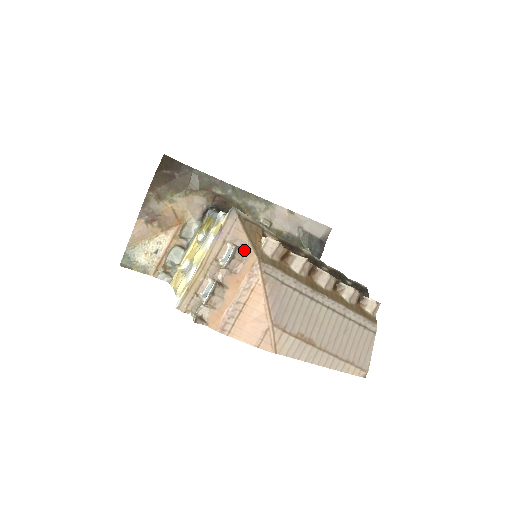
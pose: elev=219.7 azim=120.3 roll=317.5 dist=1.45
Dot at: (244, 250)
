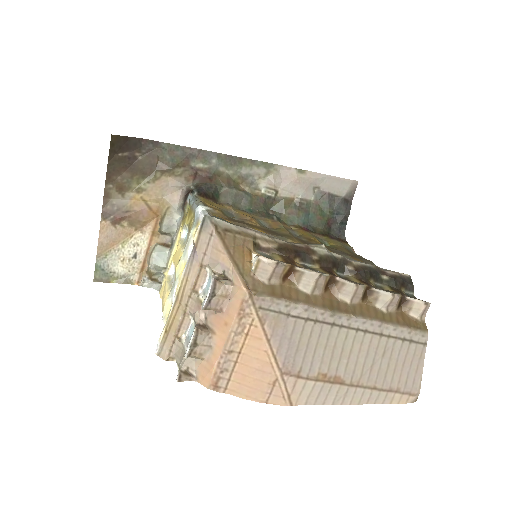
Dot at: (228, 280)
